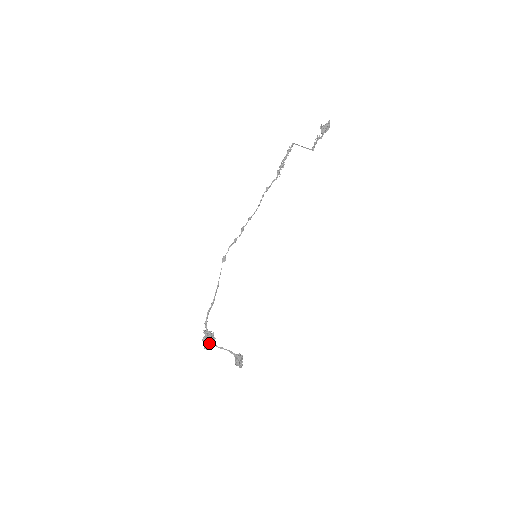
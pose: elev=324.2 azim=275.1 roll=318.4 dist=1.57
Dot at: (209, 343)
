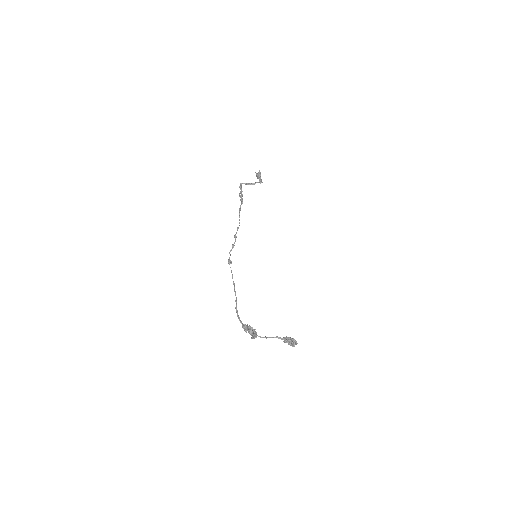
Dot at: occluded
